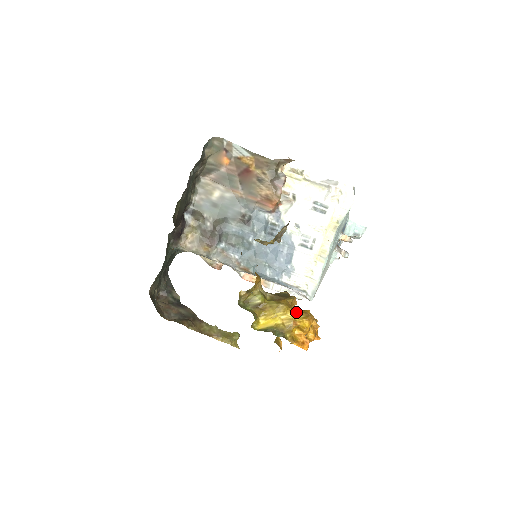
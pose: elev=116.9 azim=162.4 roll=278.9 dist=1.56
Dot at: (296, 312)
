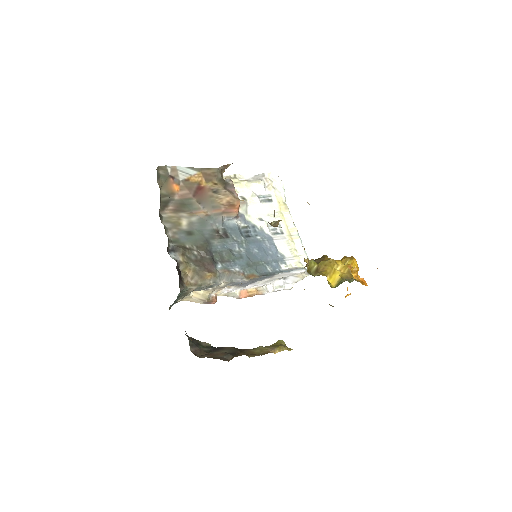
Dot at: (342, 260)
